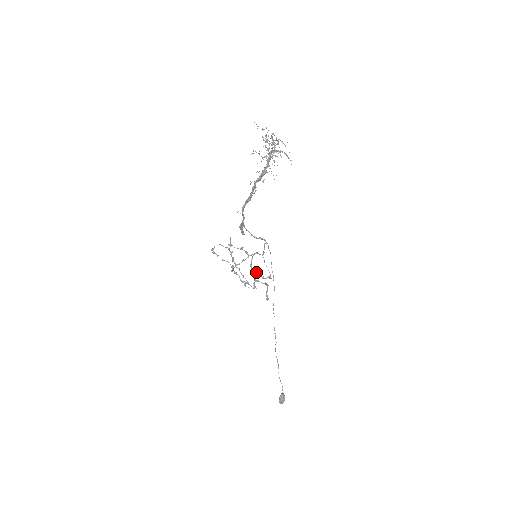
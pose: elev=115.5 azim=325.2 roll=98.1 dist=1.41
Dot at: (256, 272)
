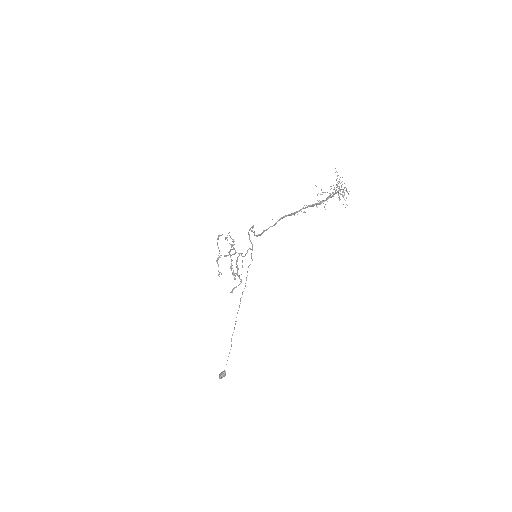
Dot at: (231, 268)
